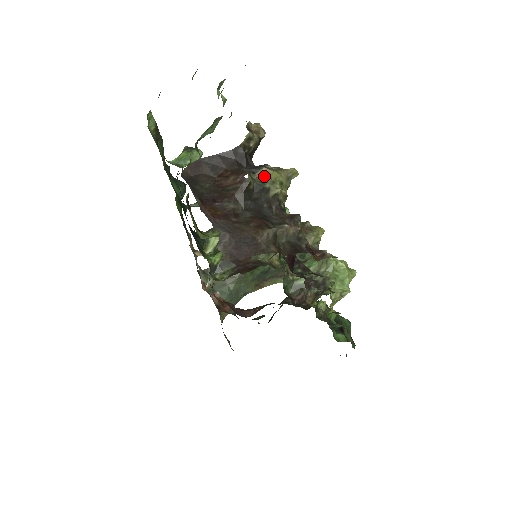
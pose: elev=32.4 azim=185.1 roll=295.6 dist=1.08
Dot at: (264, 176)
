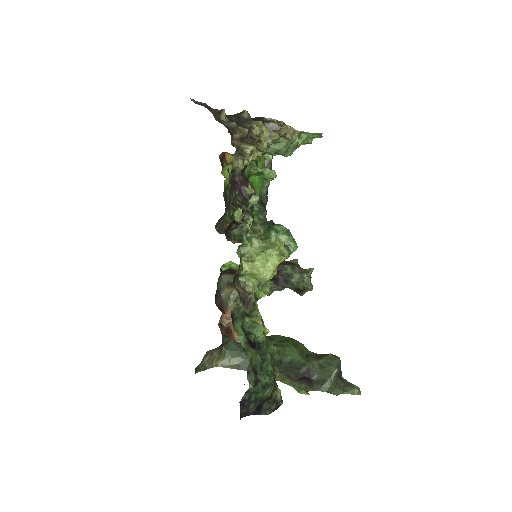
Dot at: (256, 122)
